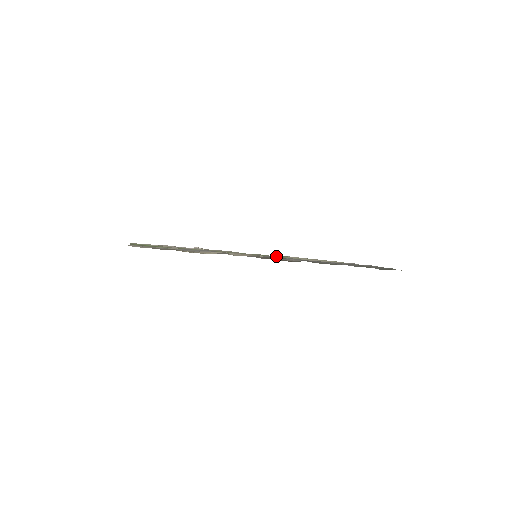
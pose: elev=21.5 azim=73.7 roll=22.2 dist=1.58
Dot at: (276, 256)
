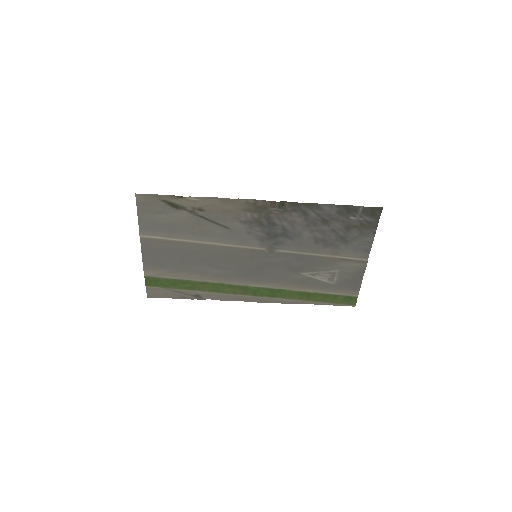
Dot at: (288, 303)
